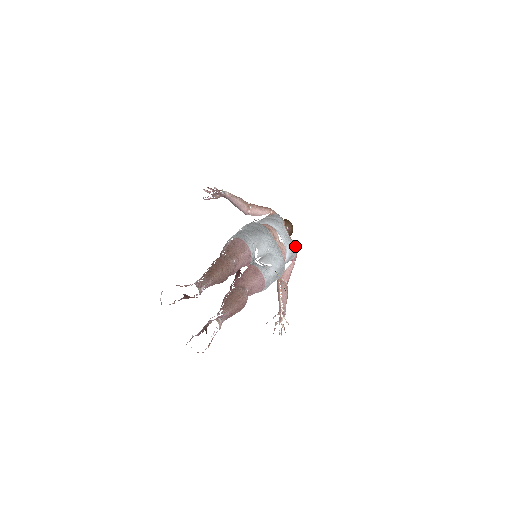
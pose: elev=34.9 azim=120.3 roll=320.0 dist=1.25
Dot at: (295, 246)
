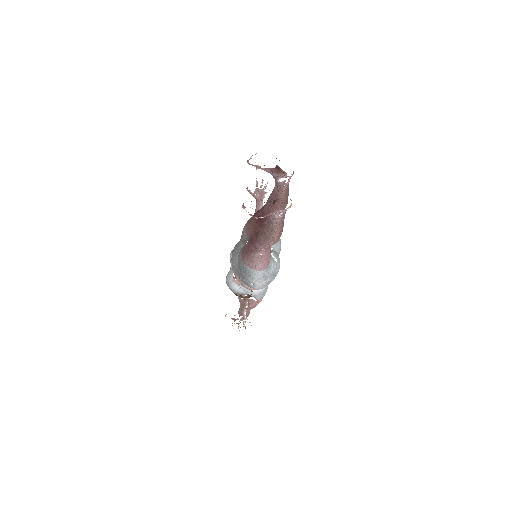
Dot at: occluded
